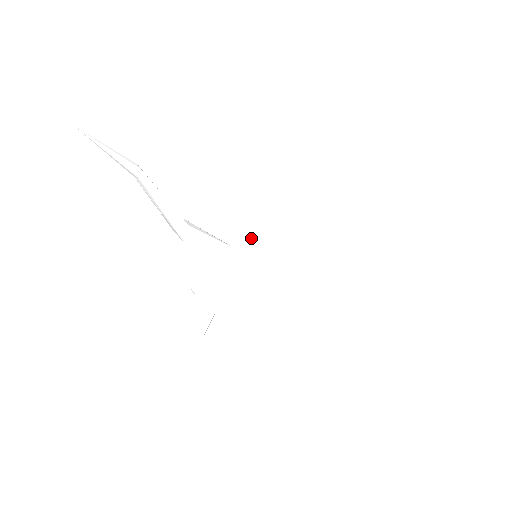
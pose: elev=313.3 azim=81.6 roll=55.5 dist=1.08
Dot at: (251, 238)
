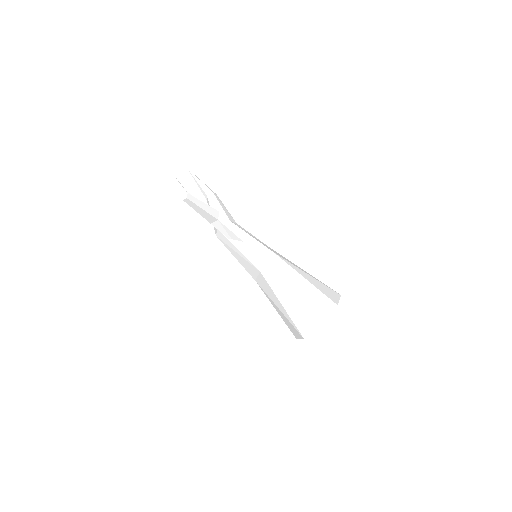
Dot at: (255, 251)
